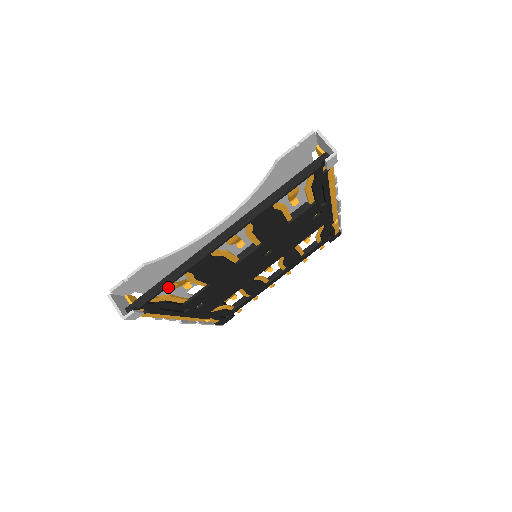
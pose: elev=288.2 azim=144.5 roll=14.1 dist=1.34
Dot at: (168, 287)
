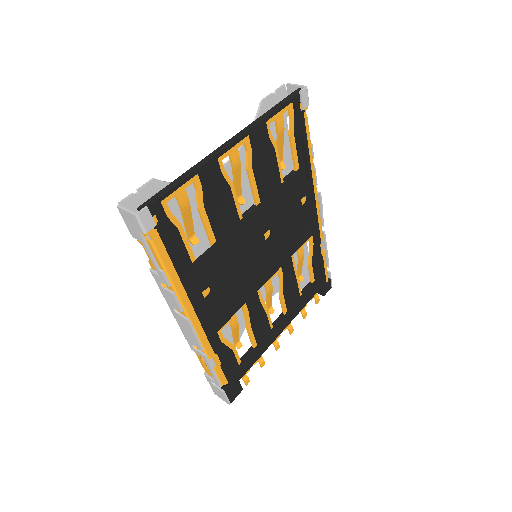
Dot at: (180, 195)
